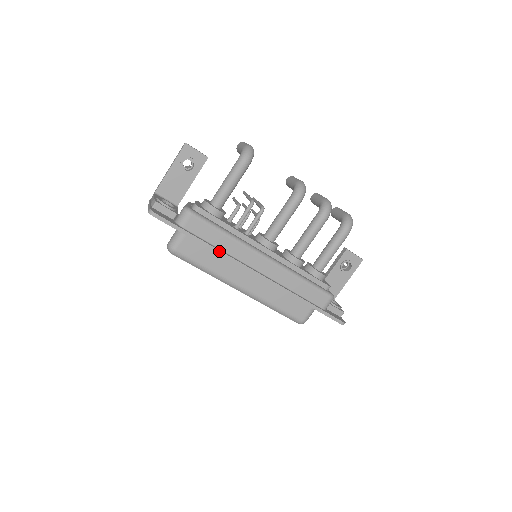
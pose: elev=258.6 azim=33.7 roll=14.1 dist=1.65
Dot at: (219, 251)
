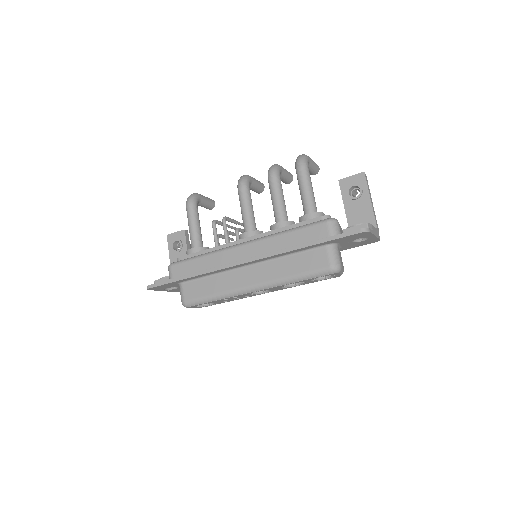
Dot at: (203, 272)
